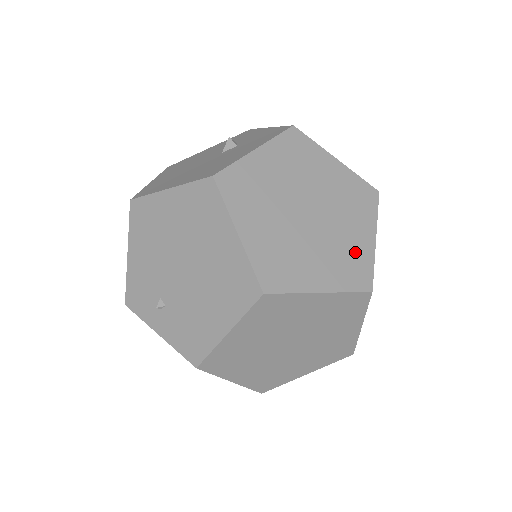
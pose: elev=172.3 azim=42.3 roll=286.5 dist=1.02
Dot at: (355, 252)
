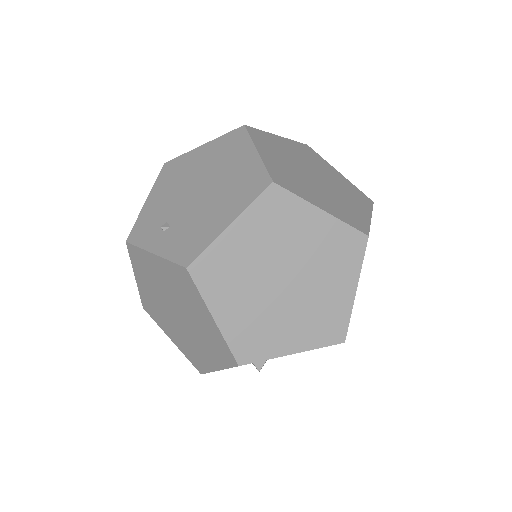
Dot at: (353, 212)
